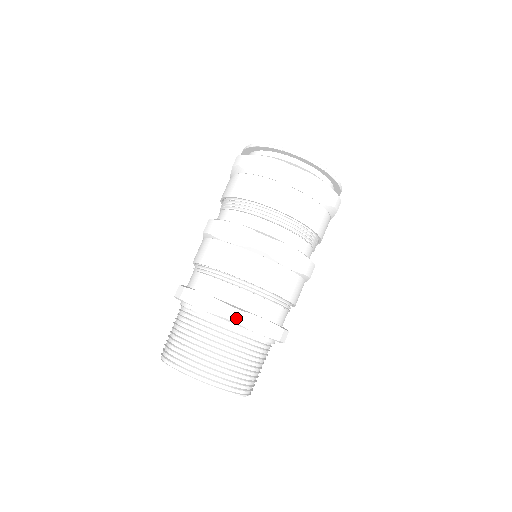
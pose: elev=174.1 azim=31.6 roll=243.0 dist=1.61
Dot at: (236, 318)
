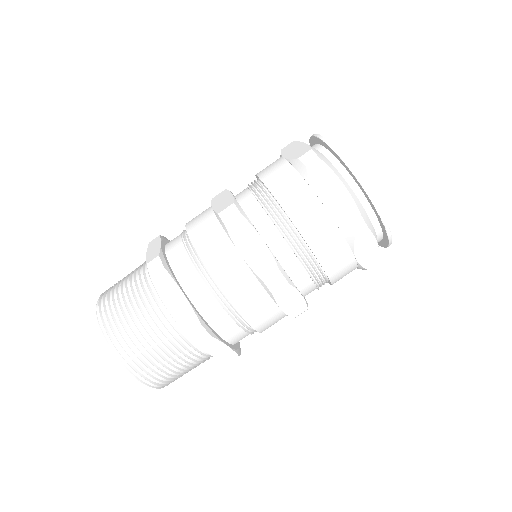
Dot at: (201, 340)
